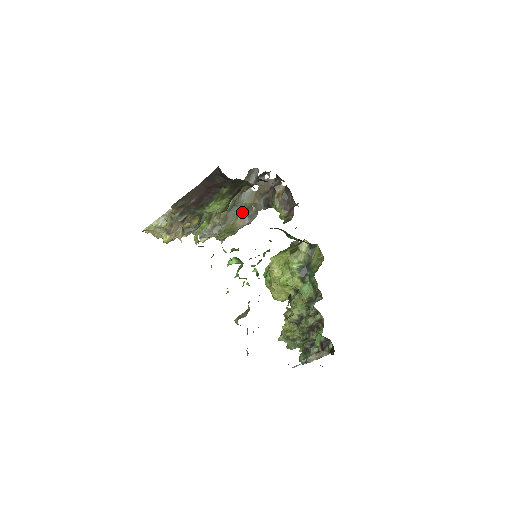
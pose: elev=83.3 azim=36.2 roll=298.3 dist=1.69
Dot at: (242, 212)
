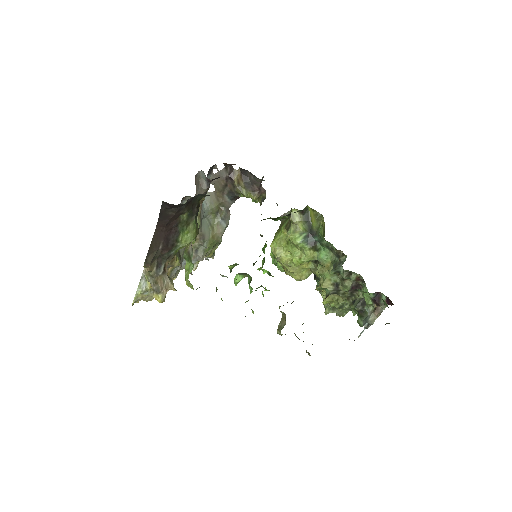
Dot at: (214, 219)
